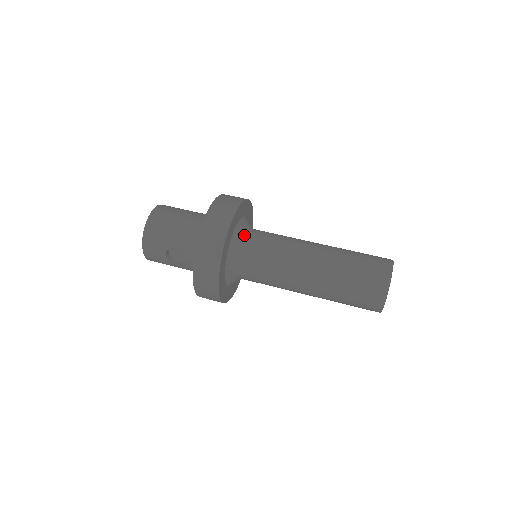
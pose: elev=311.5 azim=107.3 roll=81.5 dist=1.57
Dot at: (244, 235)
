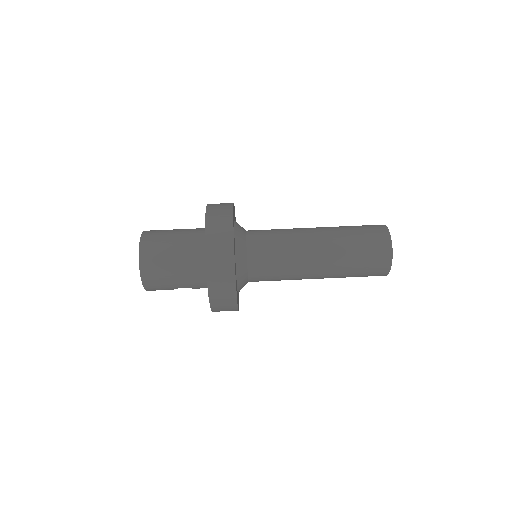
Dot at: (244, 263)
